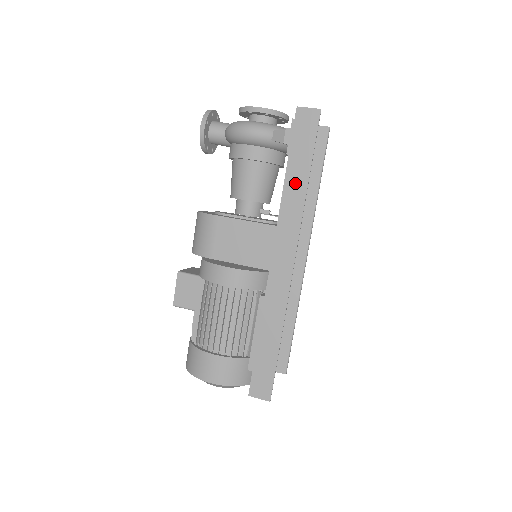
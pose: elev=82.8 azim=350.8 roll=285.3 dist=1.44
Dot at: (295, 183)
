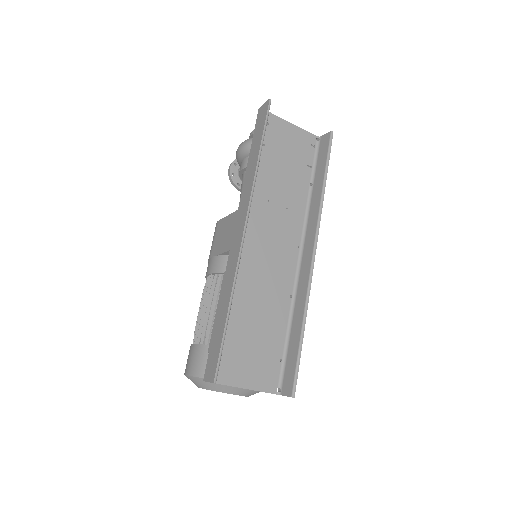
Dot at: (252, 162)
